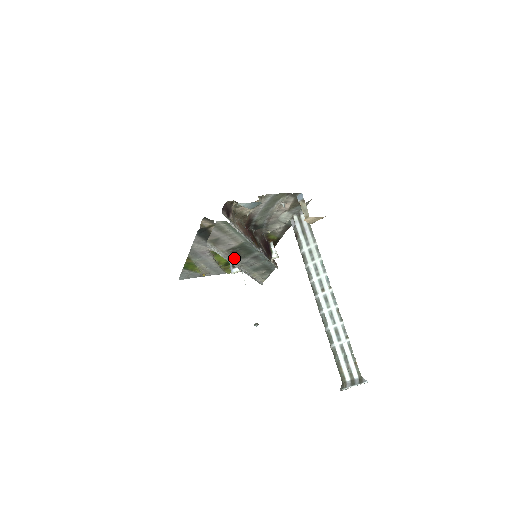
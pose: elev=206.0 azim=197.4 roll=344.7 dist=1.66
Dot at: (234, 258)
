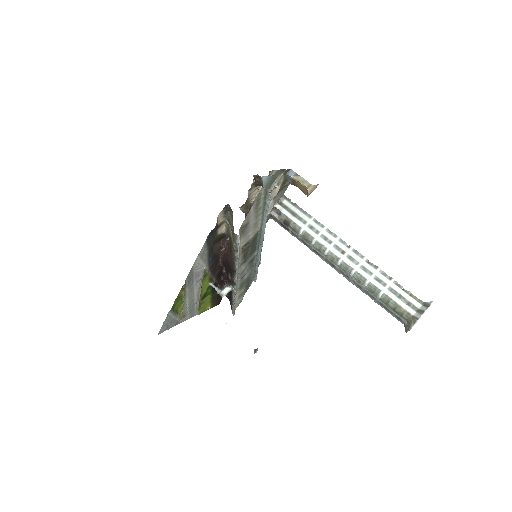
Dot at: (239, 263)
